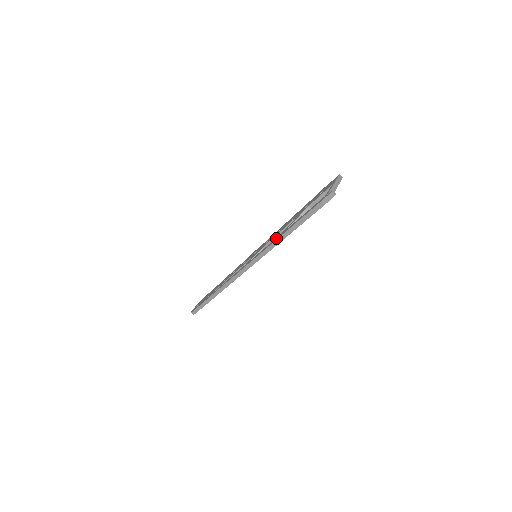
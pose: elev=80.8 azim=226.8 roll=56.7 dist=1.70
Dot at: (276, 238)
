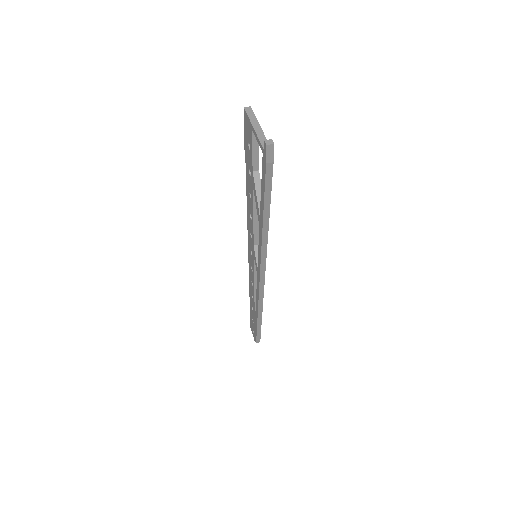
Dot at: (259, 232)
